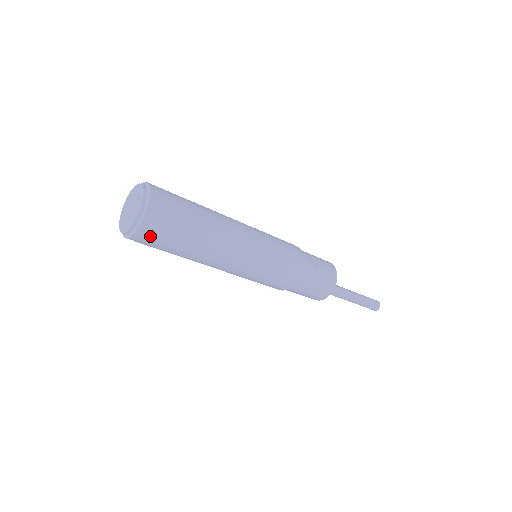
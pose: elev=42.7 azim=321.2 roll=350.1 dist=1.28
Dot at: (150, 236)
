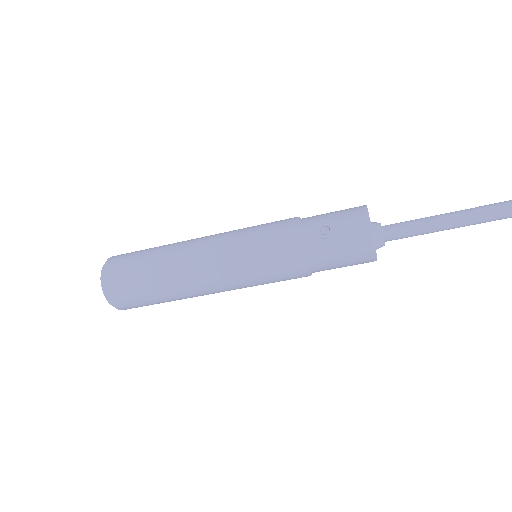
Dot at: (129, 306)
